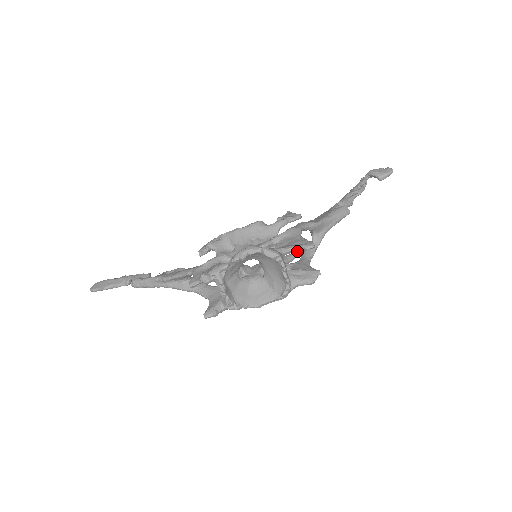
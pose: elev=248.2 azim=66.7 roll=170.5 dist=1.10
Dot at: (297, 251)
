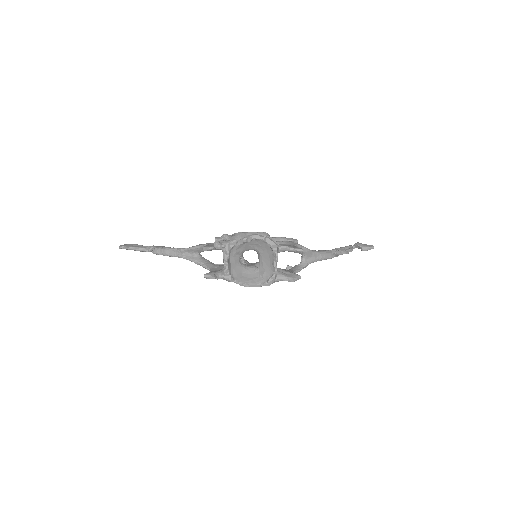
Dot at: (289, 250)
